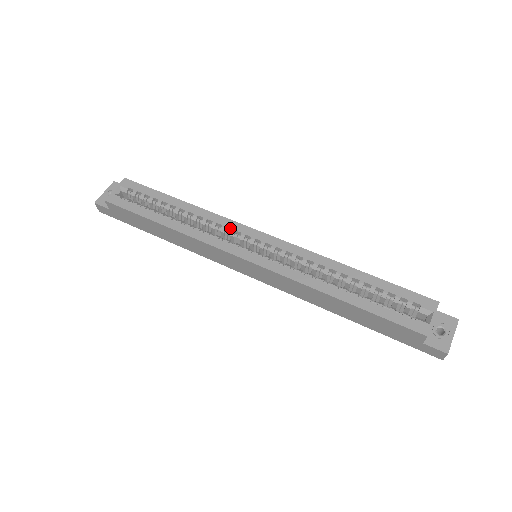
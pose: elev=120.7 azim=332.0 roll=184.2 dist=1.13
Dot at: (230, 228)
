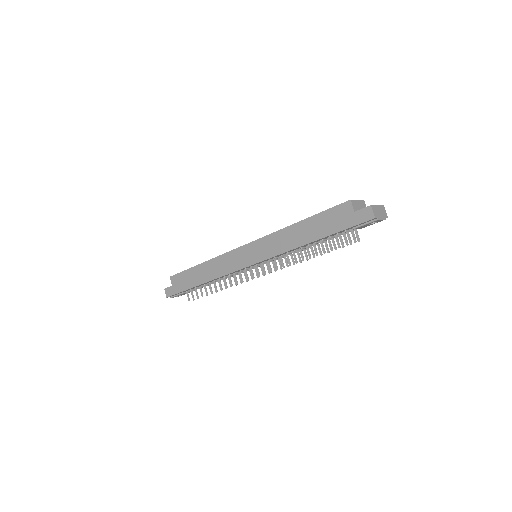
Dot at: occluded
